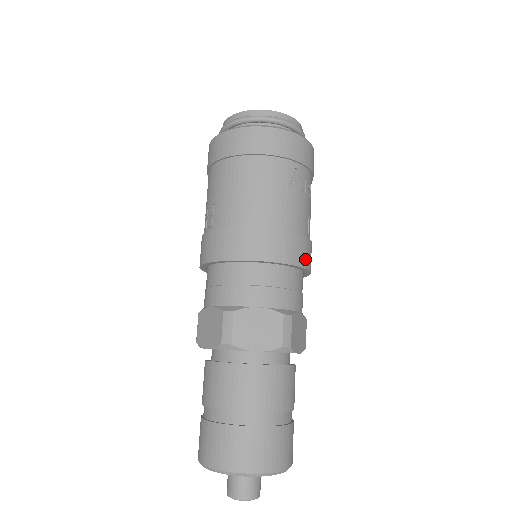
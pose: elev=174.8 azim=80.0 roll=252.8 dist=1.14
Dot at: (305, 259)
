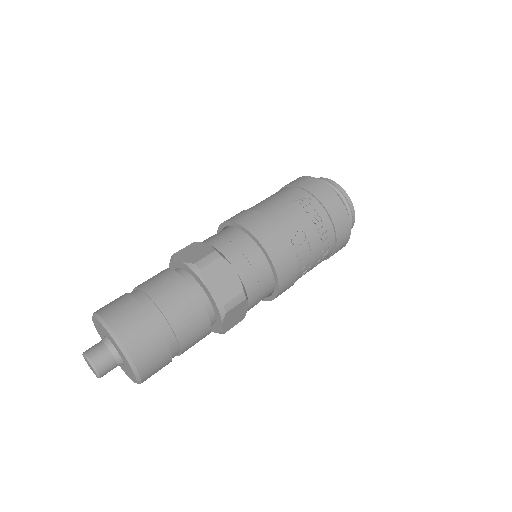
Dot at: (267, 241)
